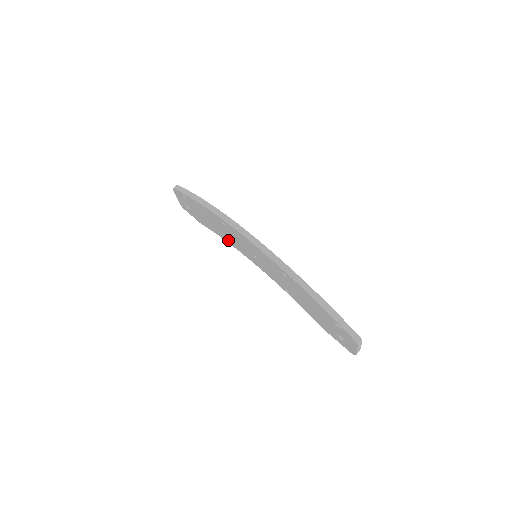
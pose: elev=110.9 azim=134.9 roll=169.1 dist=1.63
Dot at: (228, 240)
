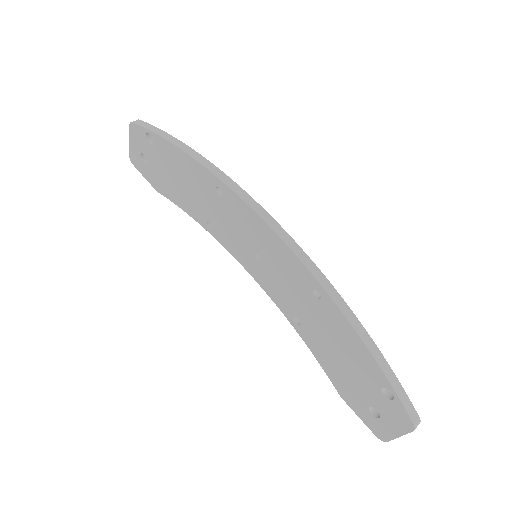
Dot at: (207, 223)
